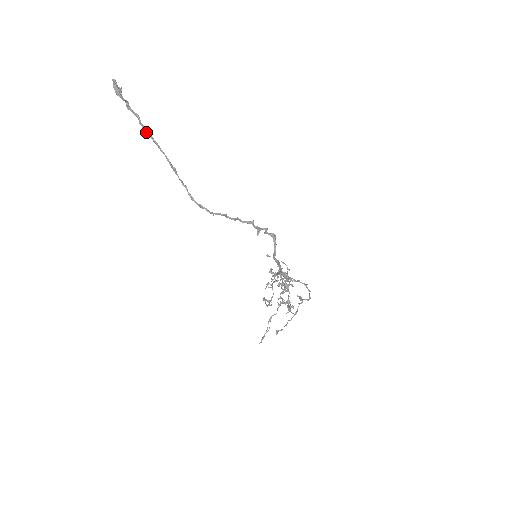
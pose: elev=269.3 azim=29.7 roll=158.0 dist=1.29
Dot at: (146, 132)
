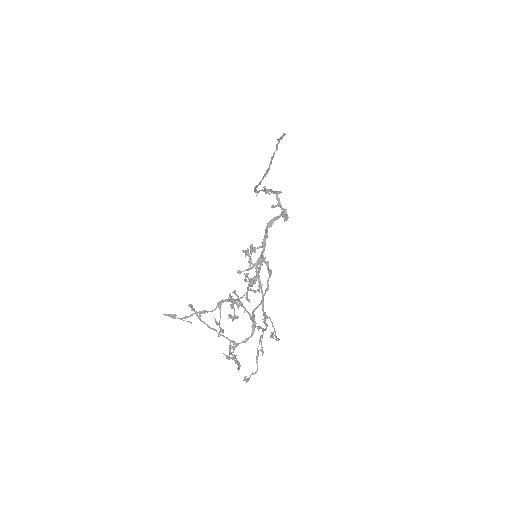
Dot at: (272, 156)
